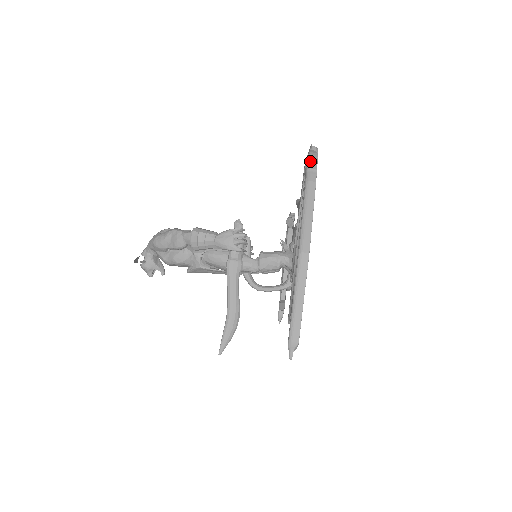
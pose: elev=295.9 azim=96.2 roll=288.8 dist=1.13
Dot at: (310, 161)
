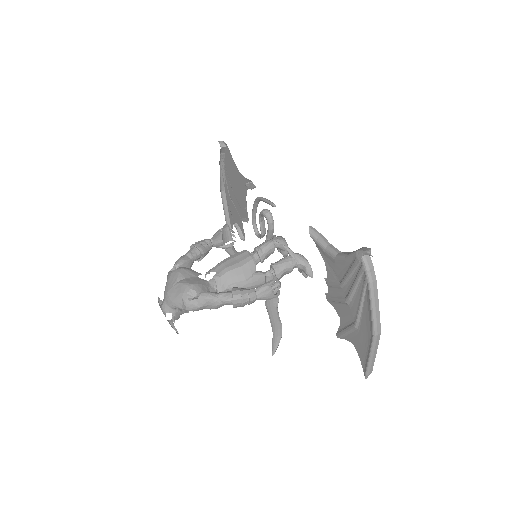
Dot at: (367, 261)
